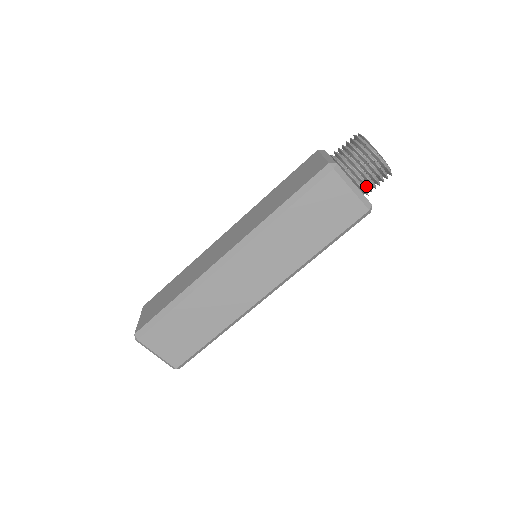
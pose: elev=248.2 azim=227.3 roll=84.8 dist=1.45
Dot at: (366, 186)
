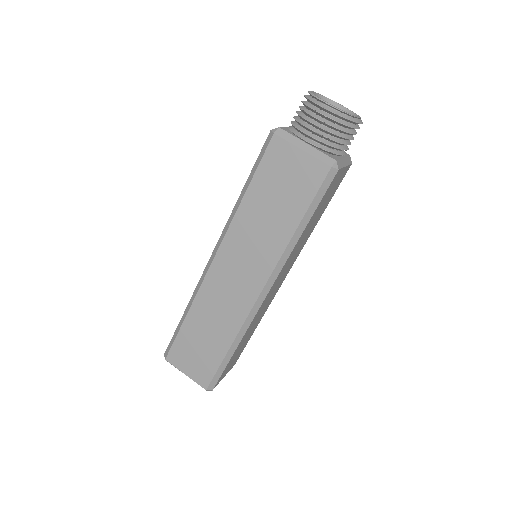
Dot at: occluded
